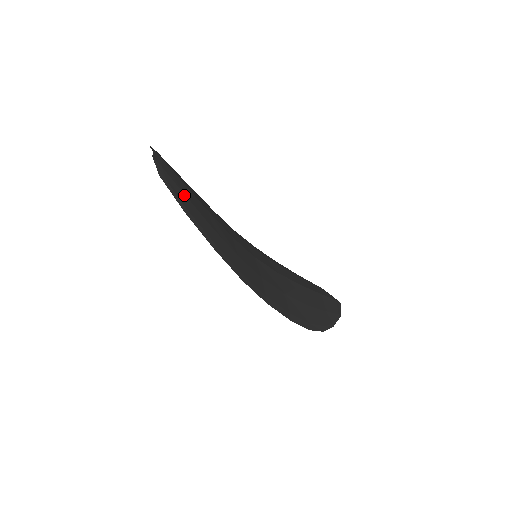
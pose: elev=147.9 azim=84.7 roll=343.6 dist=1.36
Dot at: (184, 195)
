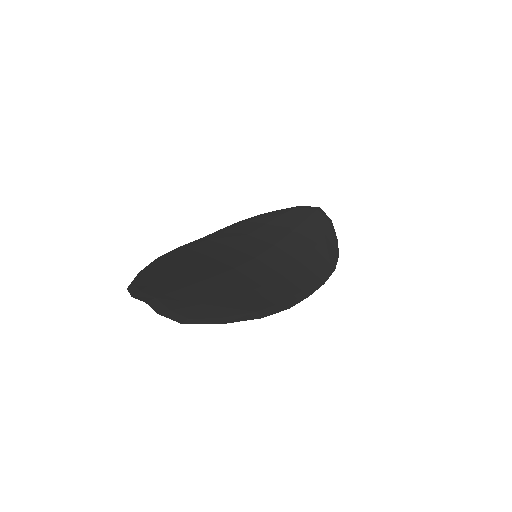
Dot at: (202, 306)
